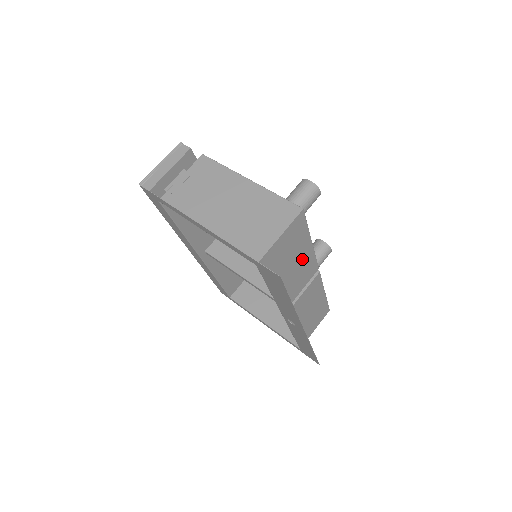
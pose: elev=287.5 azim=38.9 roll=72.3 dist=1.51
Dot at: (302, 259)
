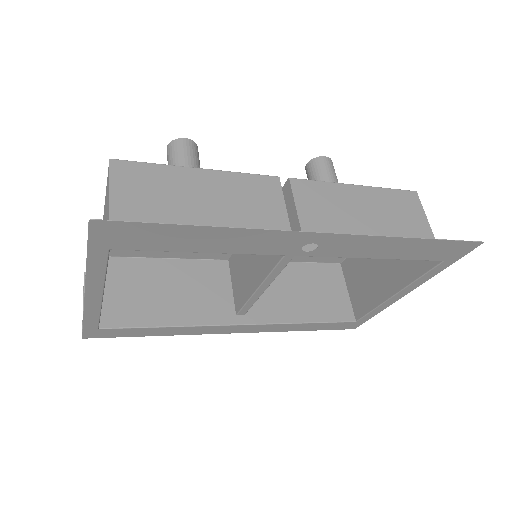
Dot at: (214, 191)
